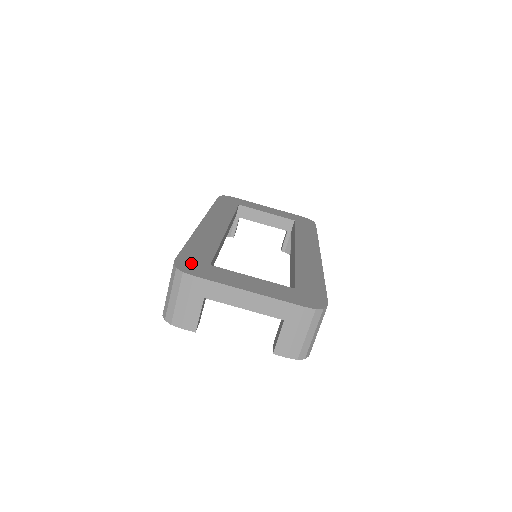
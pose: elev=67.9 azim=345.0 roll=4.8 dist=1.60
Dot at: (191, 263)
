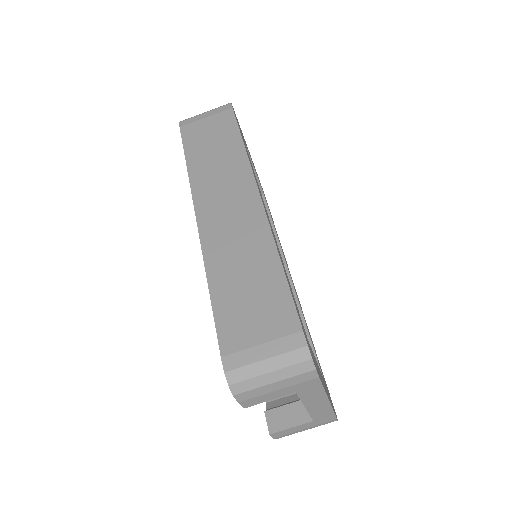
Dot at: occluded
